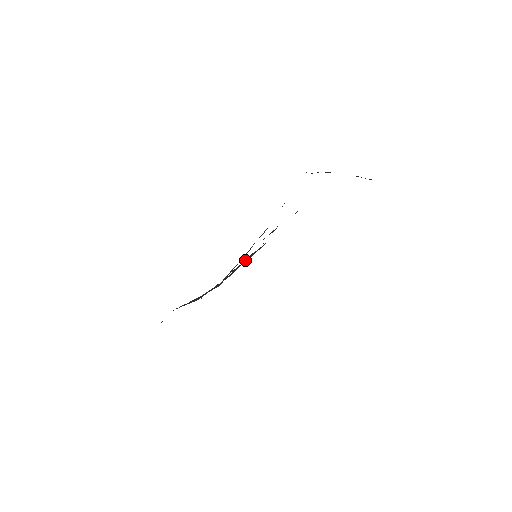
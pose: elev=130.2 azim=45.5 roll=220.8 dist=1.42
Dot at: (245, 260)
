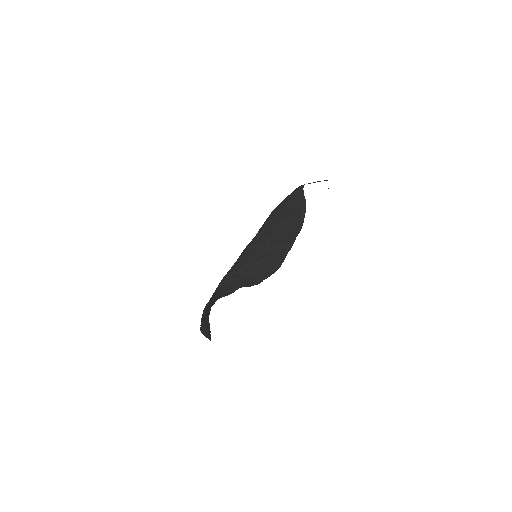
Dot at: (256, 258)
